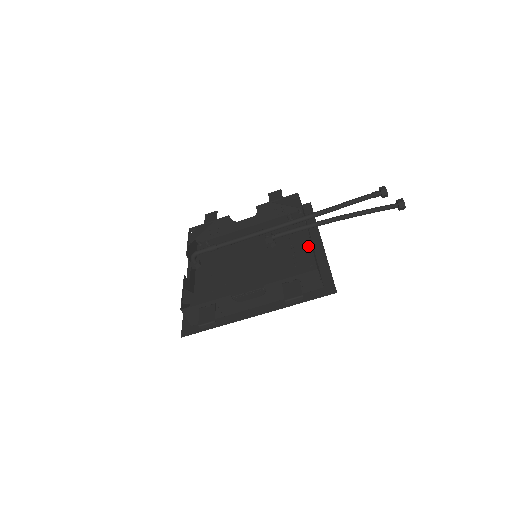
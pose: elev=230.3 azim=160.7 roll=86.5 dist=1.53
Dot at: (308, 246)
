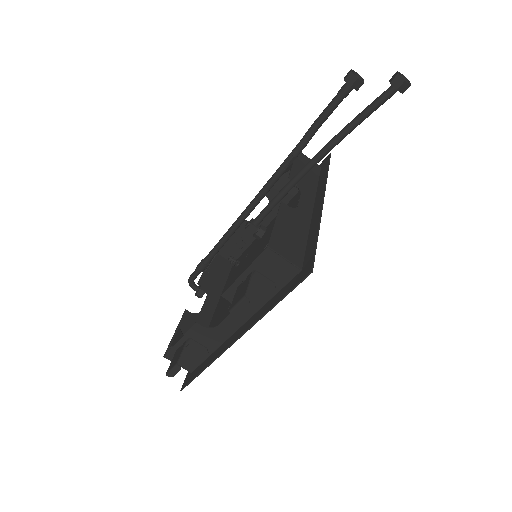
Dot at: occluded
